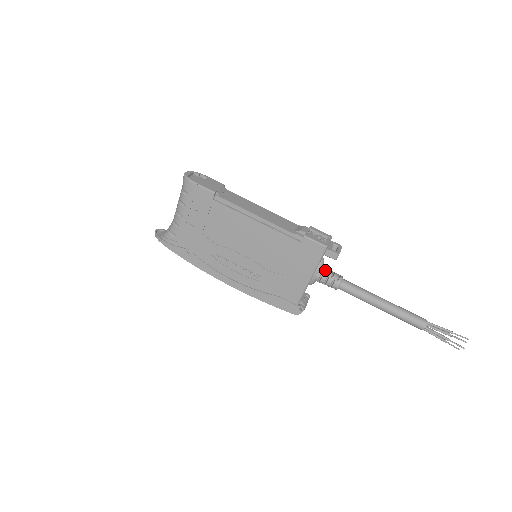
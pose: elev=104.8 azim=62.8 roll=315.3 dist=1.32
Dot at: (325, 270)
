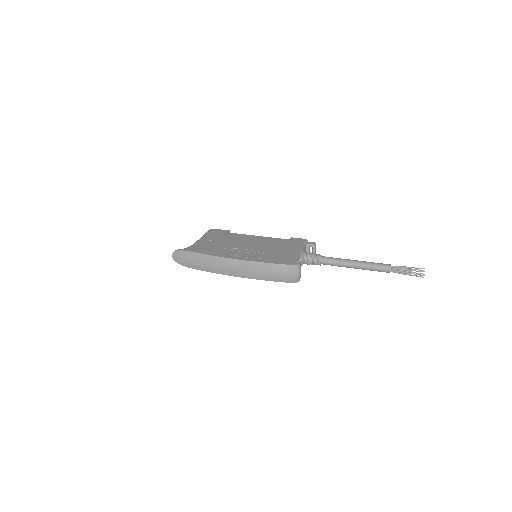
Dot at: occluded
